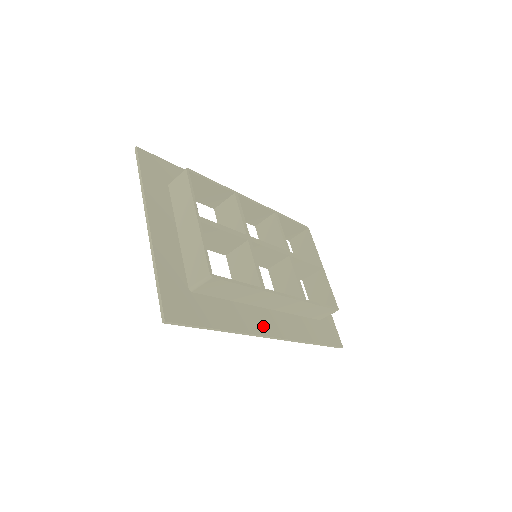
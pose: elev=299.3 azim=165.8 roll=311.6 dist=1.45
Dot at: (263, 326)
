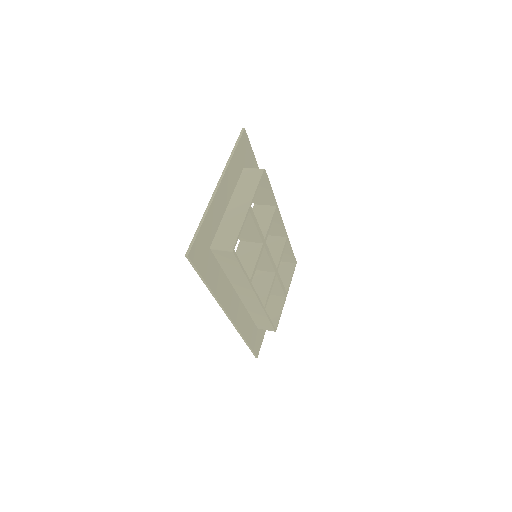
Dot at: (229, 304)
